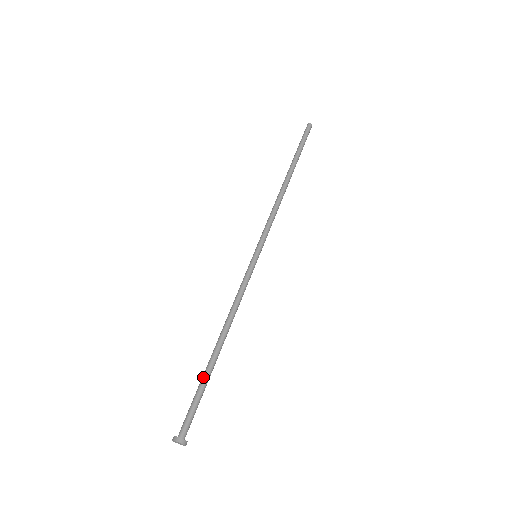
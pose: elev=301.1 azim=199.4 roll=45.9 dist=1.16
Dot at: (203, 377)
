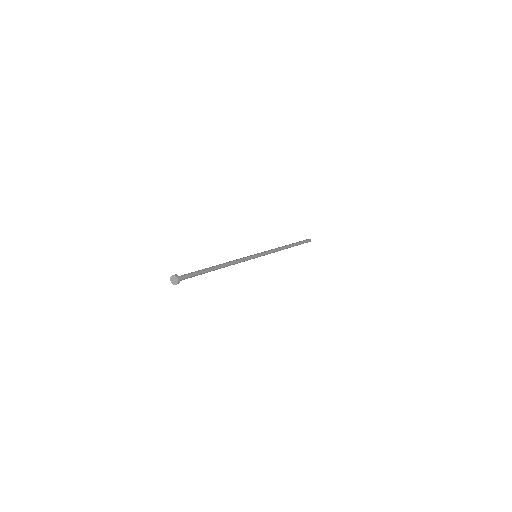
Dot at: (203, 269)
